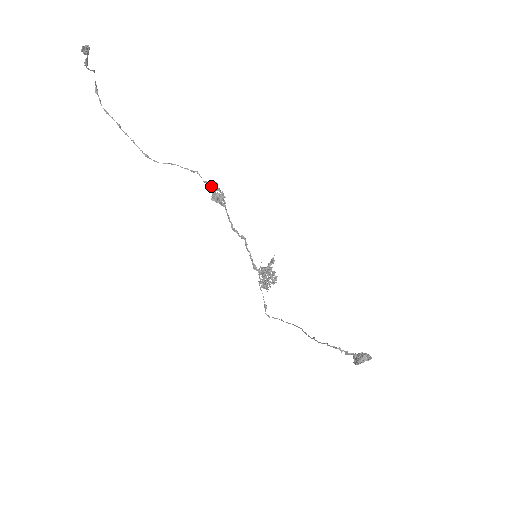
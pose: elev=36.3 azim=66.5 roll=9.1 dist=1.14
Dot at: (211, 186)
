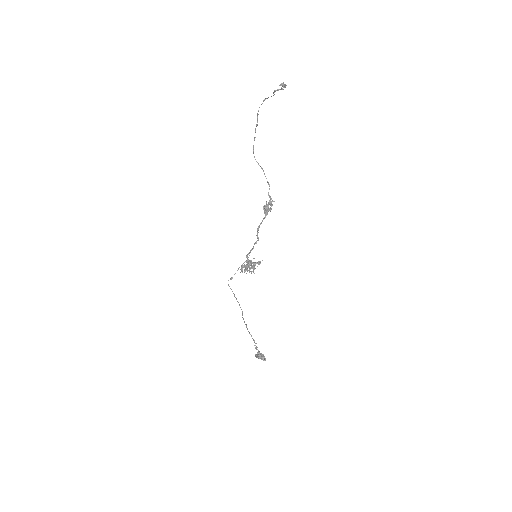
Dot at: (270, 200)
